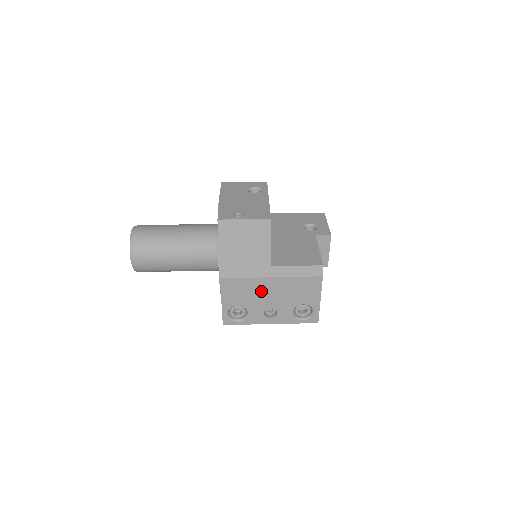
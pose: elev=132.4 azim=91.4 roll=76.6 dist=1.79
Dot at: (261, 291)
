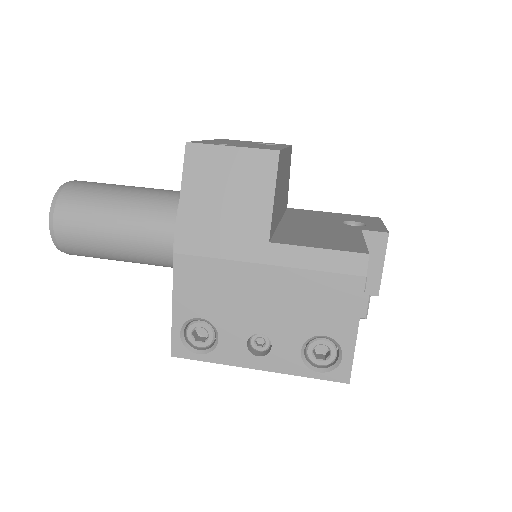
Dot at: (246, 293)
